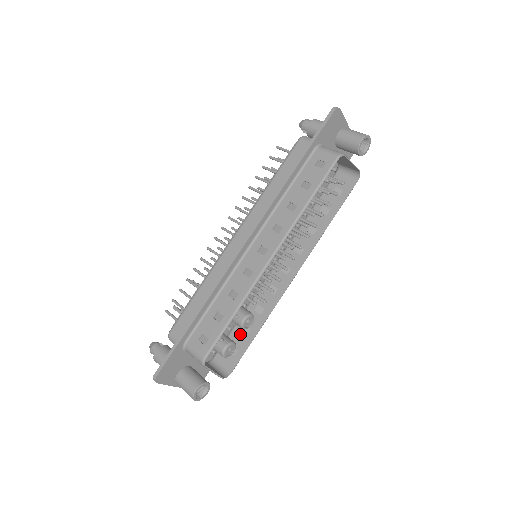
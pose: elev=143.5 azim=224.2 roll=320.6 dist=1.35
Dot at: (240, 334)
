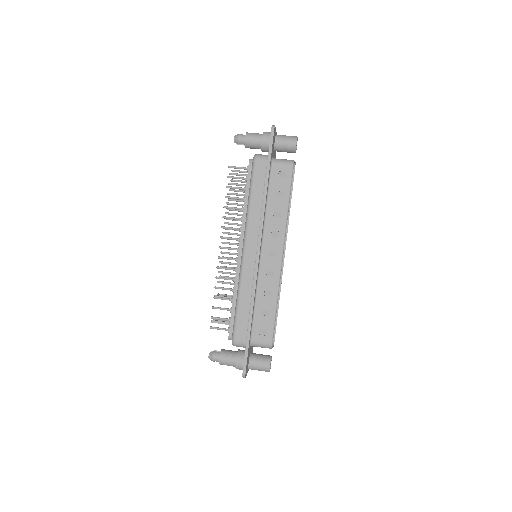
Dot at: occluded
